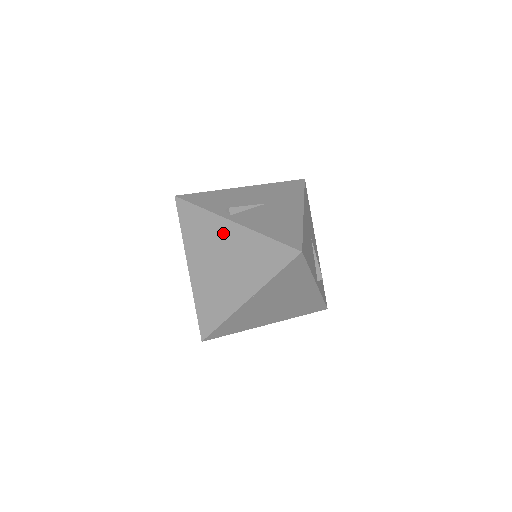
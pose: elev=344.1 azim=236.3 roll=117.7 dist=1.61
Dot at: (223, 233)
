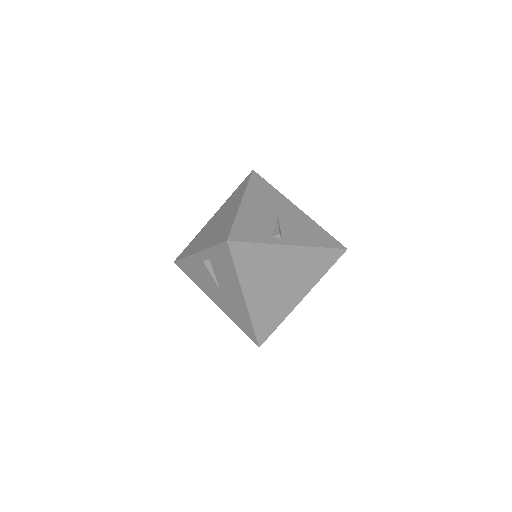
Dot at: (282, 257)
